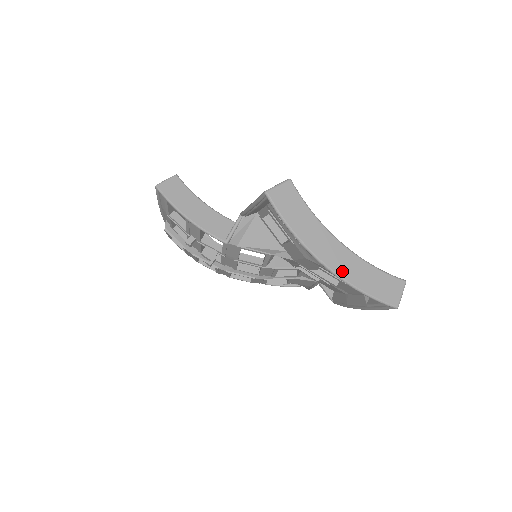
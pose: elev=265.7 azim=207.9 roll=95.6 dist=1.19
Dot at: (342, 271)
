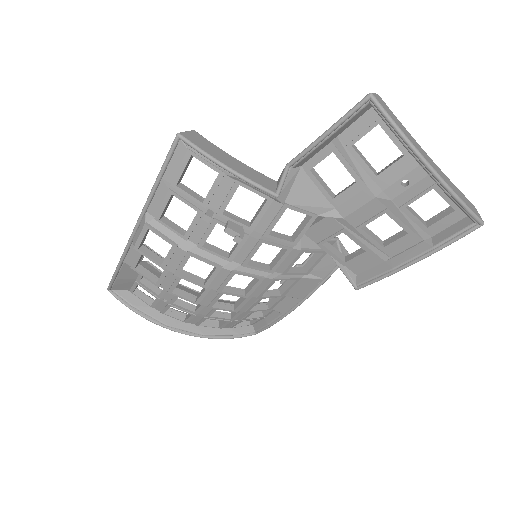
Dot at: (445, 180)
